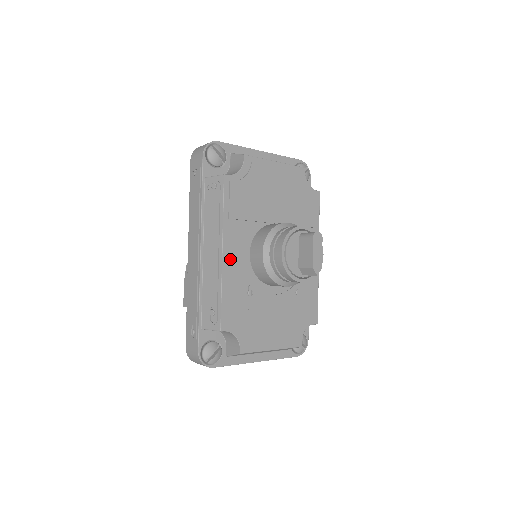
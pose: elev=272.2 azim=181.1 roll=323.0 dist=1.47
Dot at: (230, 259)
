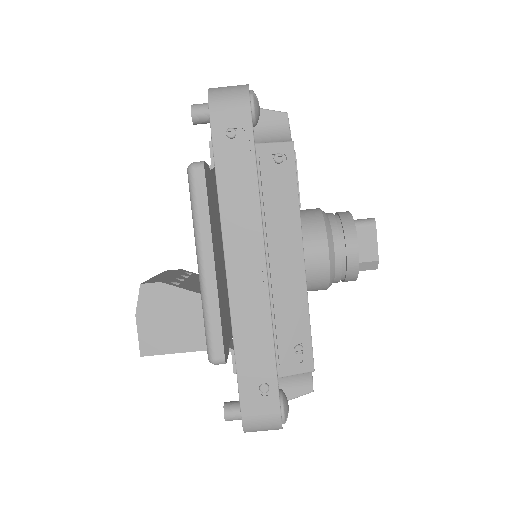
Dot at: occluded
